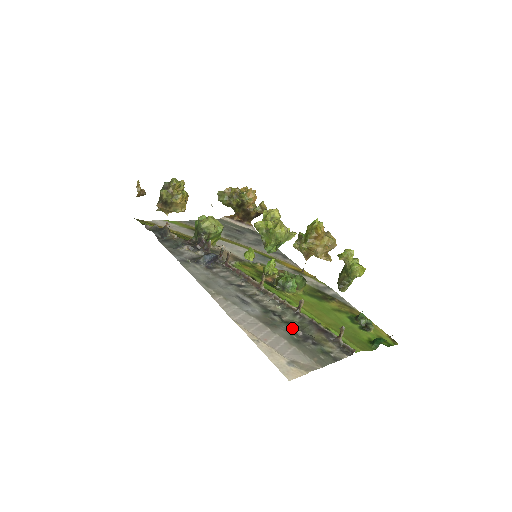
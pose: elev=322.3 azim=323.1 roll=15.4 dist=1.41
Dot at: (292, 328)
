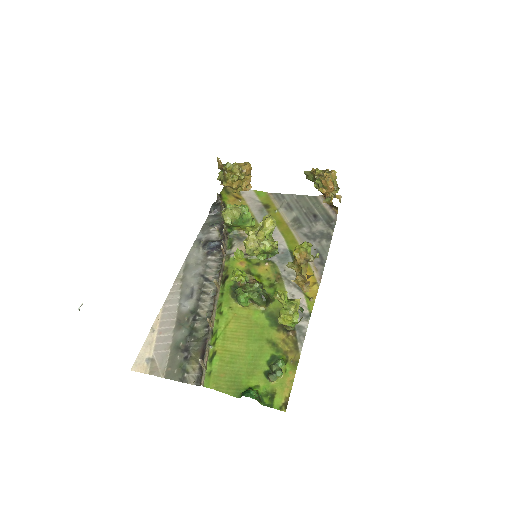
Dot at: (189, 336)
